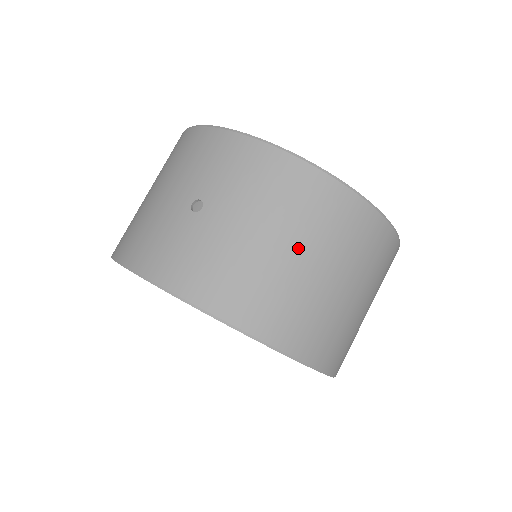
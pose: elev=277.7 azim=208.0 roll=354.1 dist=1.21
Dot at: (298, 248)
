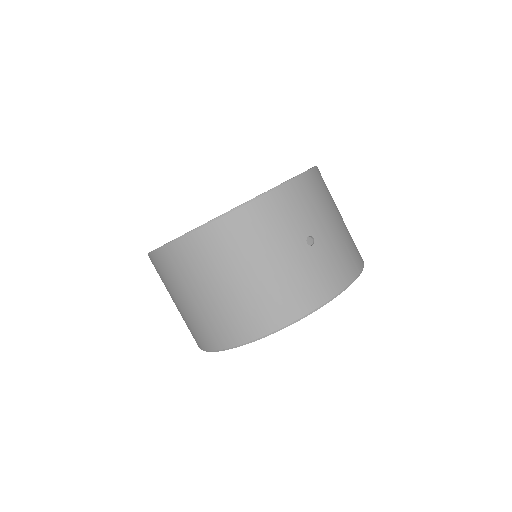
Dot at: (338, 212)
